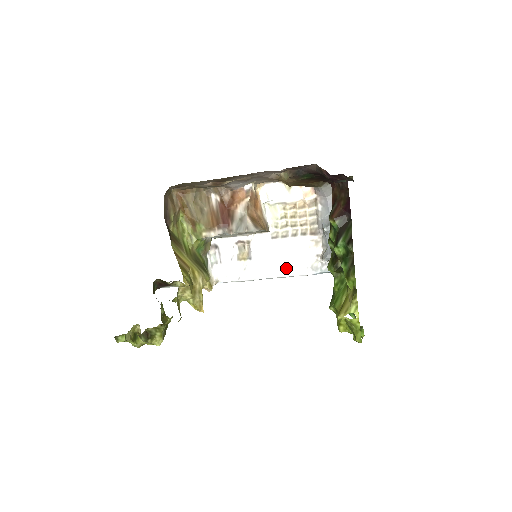
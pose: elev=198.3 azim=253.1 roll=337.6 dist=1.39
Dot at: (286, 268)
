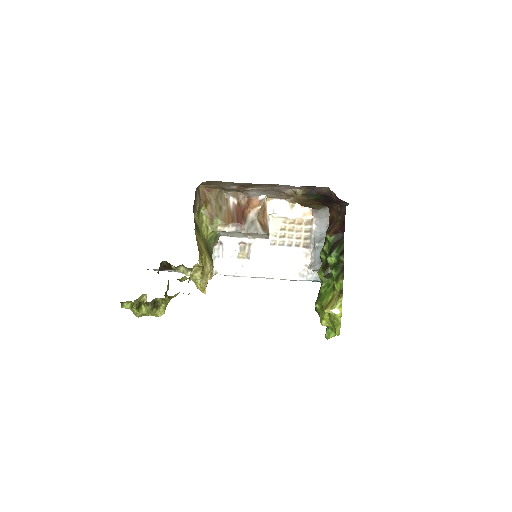
Dot at: (278, 271)
